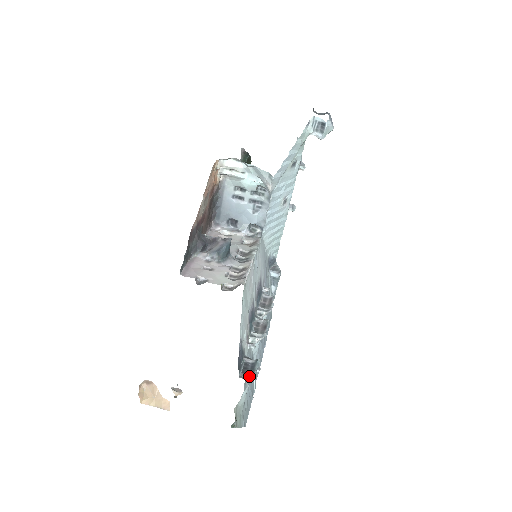
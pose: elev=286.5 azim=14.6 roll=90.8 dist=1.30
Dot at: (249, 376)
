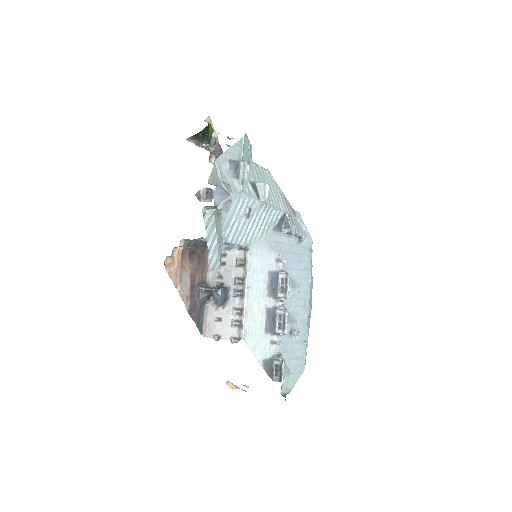
Dot at: (279, 378)
